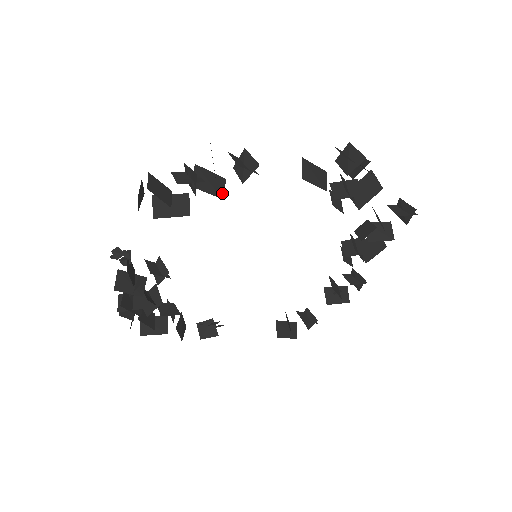
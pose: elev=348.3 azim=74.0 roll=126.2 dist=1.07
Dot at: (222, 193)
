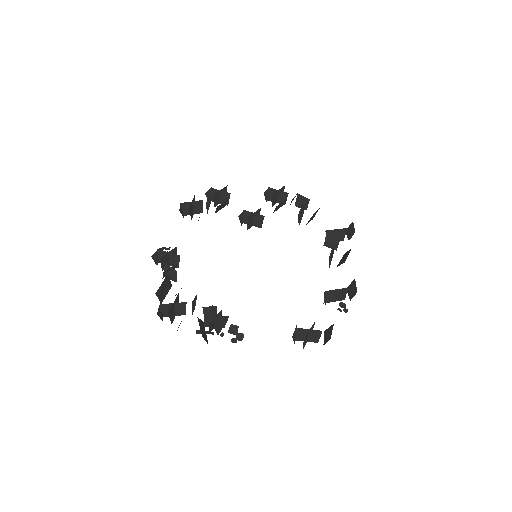
Dot at: occluded
